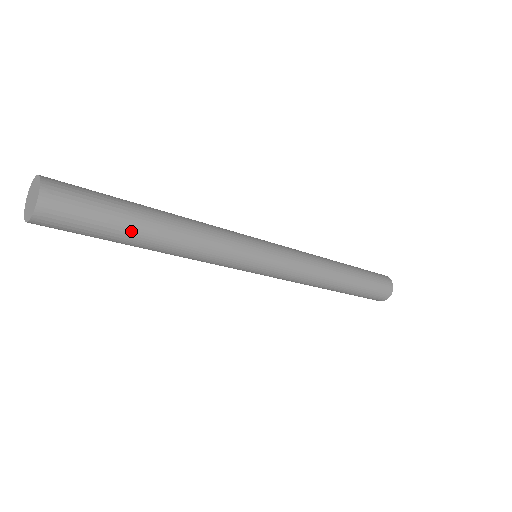
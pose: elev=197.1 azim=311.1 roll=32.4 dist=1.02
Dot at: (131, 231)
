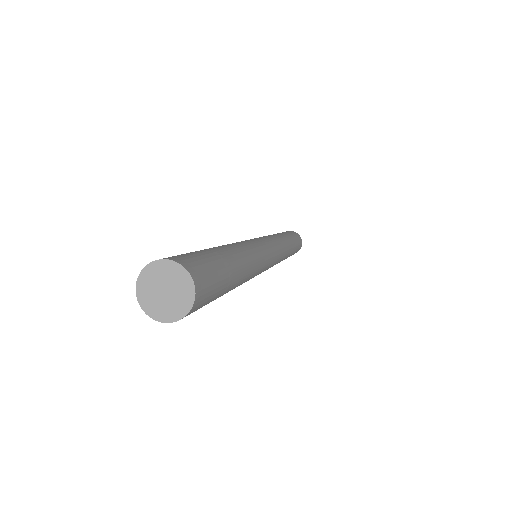
Dot at: occluded
